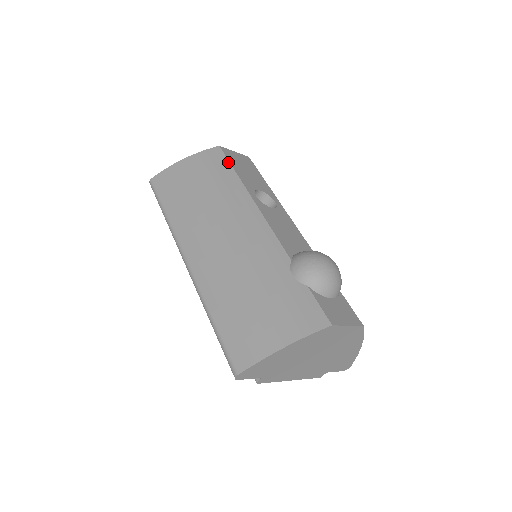
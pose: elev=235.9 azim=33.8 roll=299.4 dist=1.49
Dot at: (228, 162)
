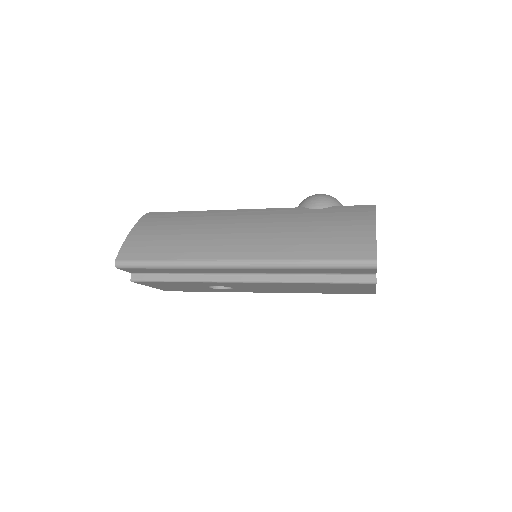
Dot at: (171, 212)
